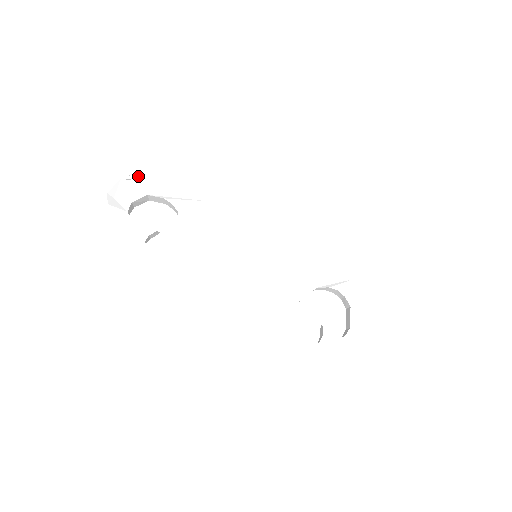
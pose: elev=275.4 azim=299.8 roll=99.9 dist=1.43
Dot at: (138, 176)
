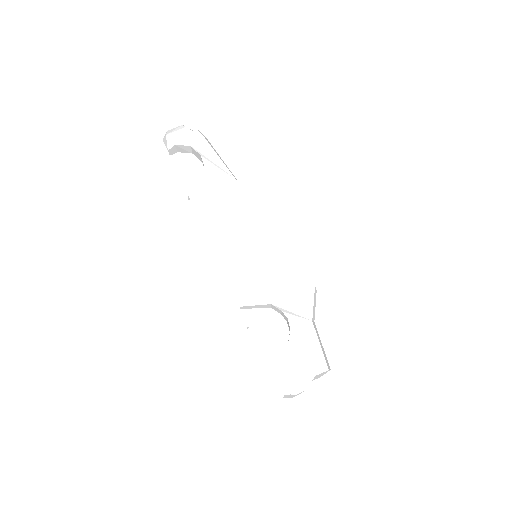
Dot at: (197, 130)
